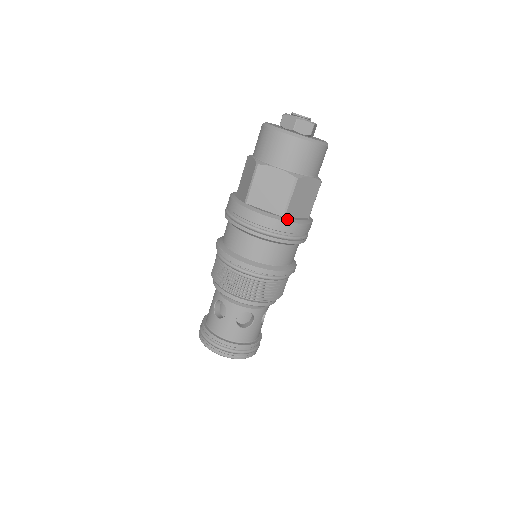
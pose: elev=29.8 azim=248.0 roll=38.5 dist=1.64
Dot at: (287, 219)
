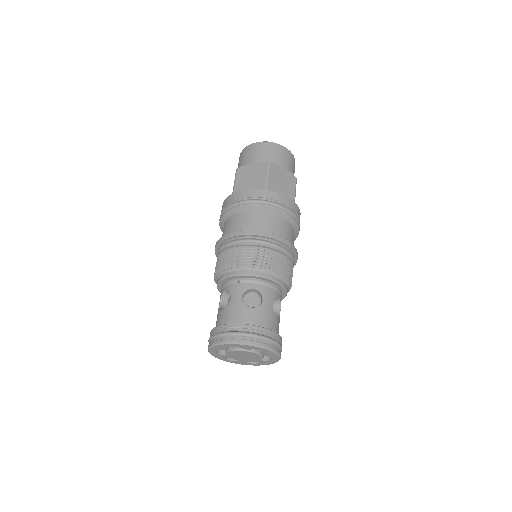
Dot at: occluded
